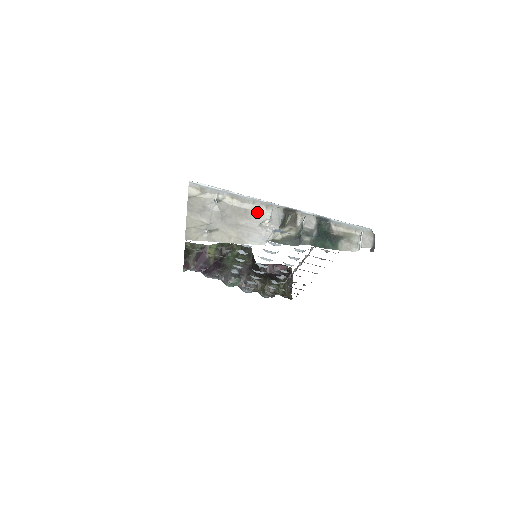
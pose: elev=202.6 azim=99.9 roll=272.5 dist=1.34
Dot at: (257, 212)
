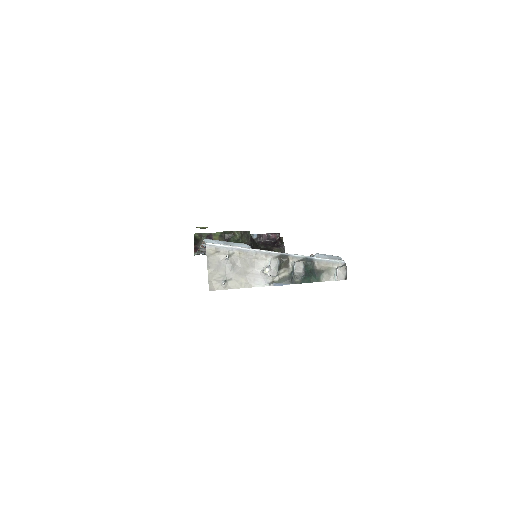
Dot at: (259, 261)
